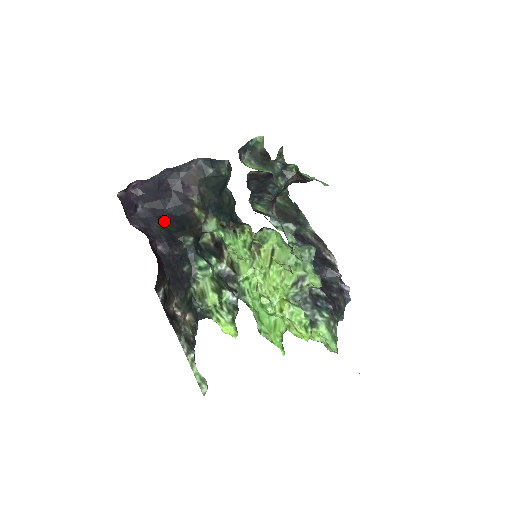
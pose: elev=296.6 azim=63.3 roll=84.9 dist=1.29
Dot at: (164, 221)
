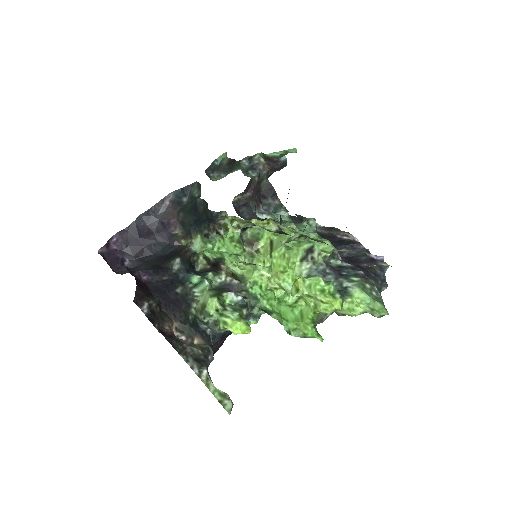
Dot at: (152, 262)
